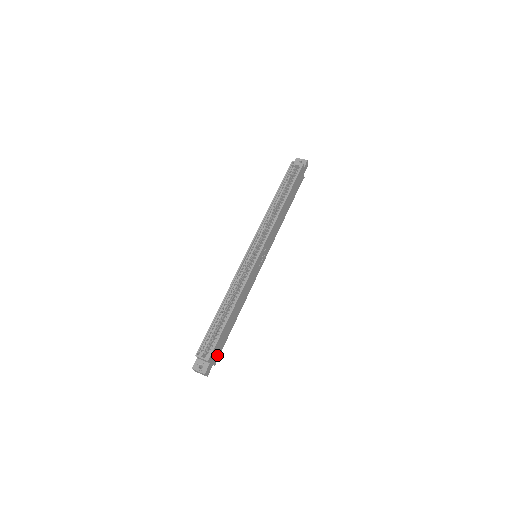
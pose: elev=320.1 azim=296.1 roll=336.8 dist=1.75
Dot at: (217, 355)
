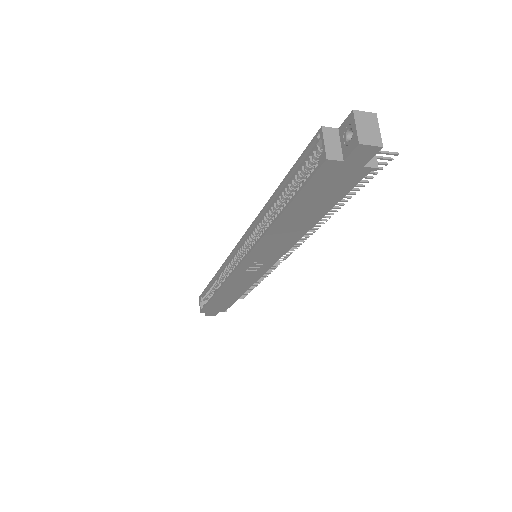
Dot at: (221, 309)
